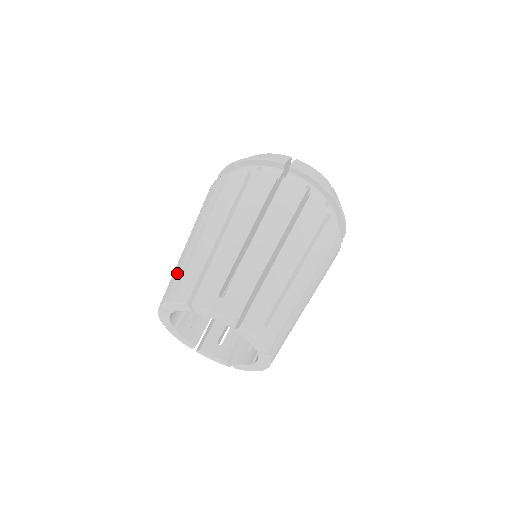
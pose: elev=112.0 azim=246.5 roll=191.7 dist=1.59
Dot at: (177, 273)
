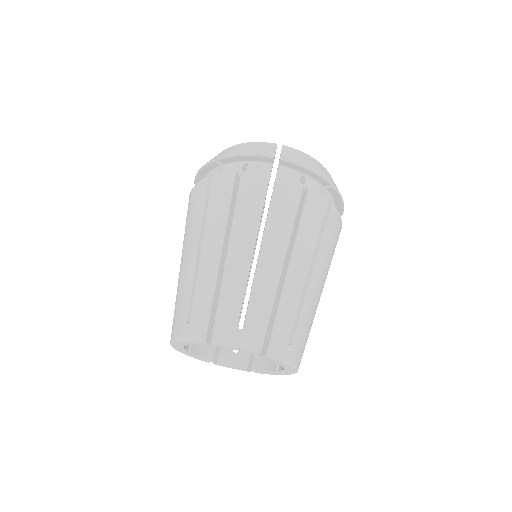
Dot at: (183, 303)
